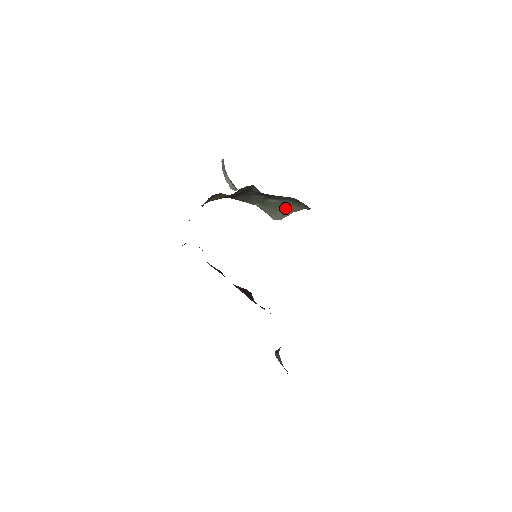
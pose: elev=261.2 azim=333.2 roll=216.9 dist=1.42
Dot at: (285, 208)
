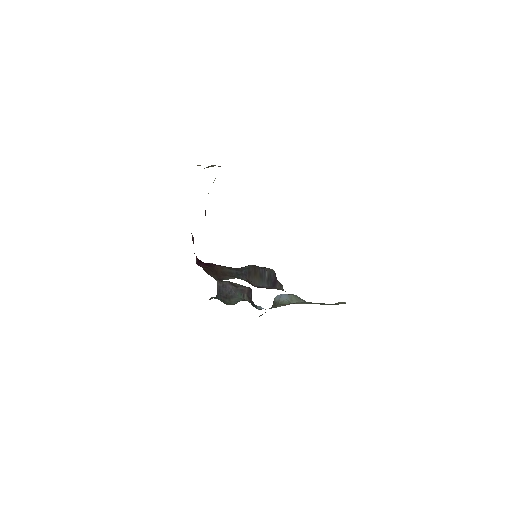
Dot at: occluded
